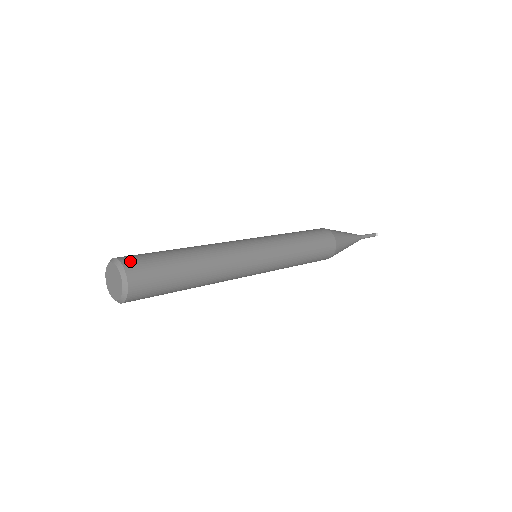
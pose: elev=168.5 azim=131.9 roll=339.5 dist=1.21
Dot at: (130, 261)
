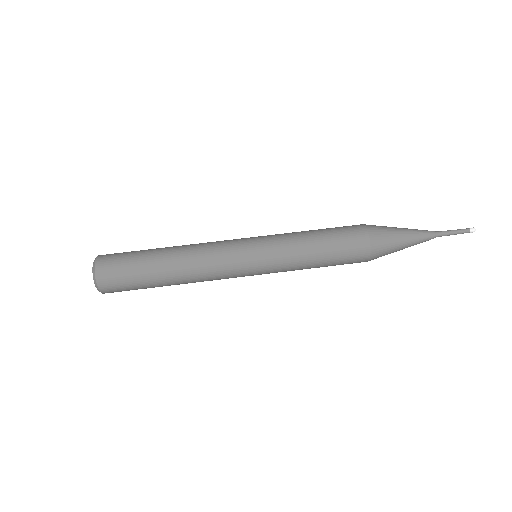
Dot at: (109, 291)
